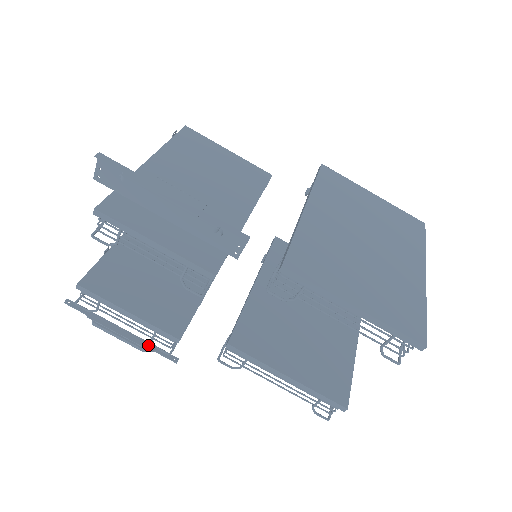
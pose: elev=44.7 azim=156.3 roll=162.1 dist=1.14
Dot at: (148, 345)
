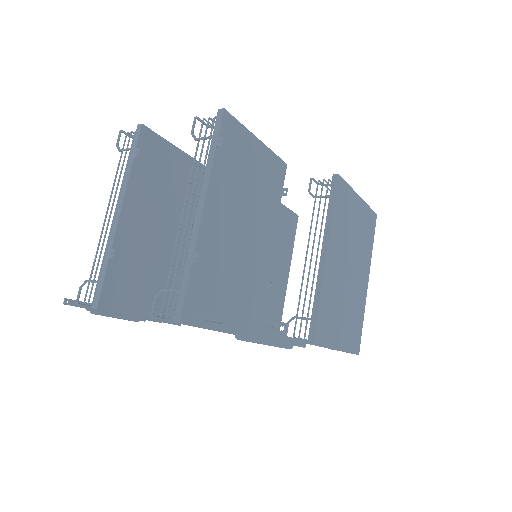
Dot at: occluded
